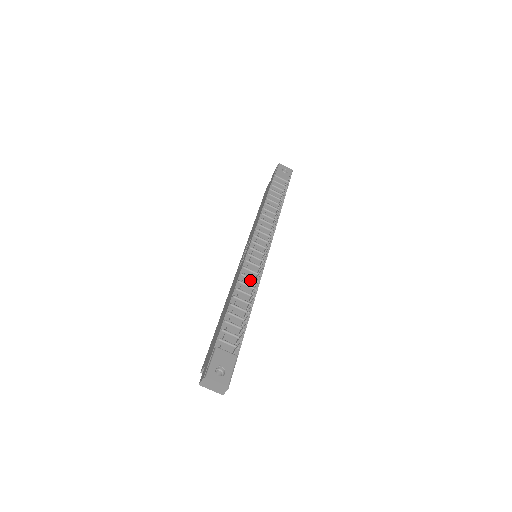
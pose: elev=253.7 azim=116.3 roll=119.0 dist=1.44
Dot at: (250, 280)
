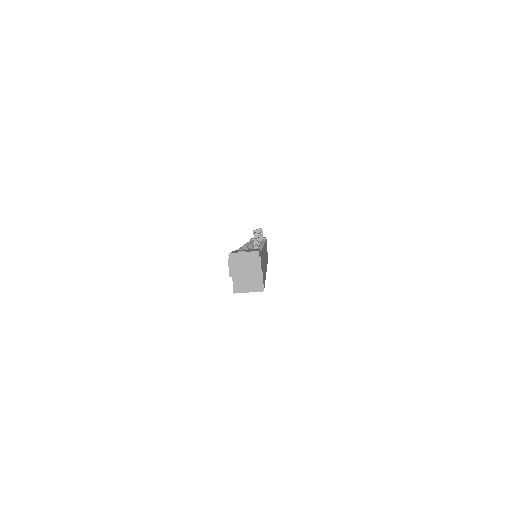
Dot at: occluded
